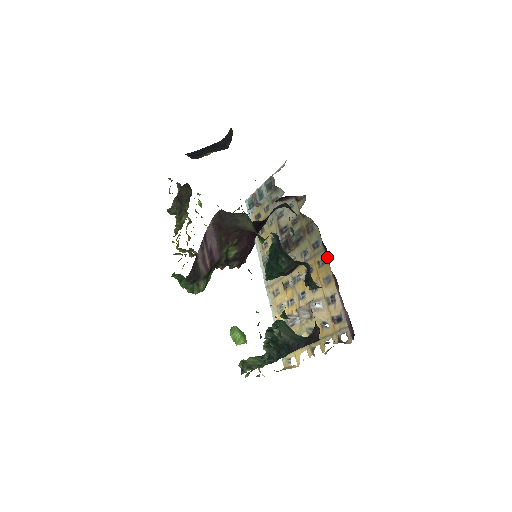
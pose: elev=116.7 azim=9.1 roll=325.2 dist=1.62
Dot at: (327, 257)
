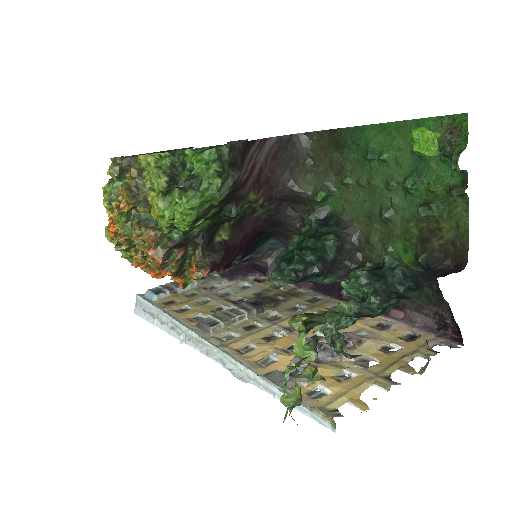
Dot at: occluded
